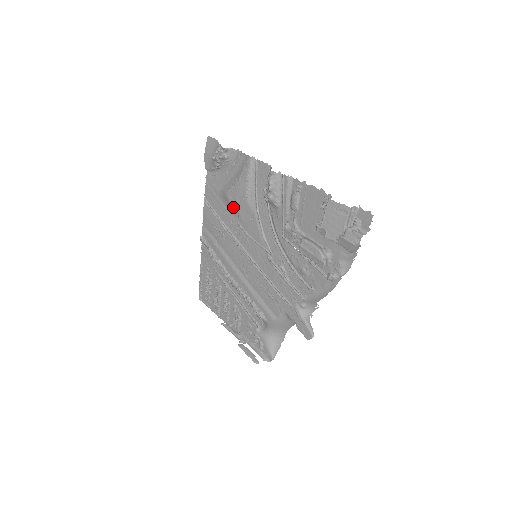
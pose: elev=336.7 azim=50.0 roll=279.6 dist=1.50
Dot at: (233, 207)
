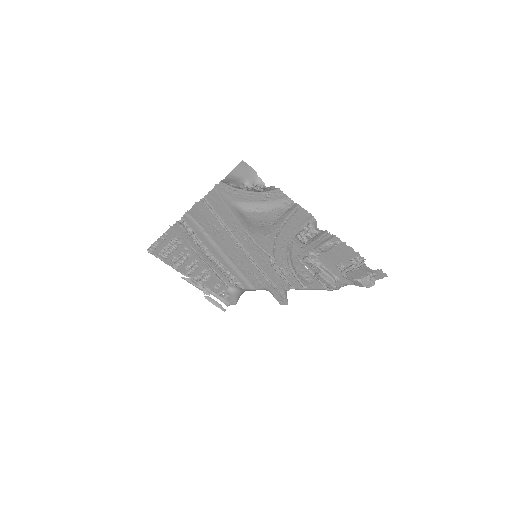
Dot at: (248, 222)
